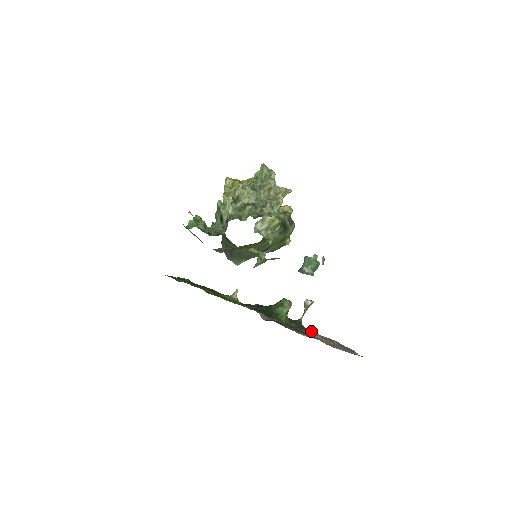
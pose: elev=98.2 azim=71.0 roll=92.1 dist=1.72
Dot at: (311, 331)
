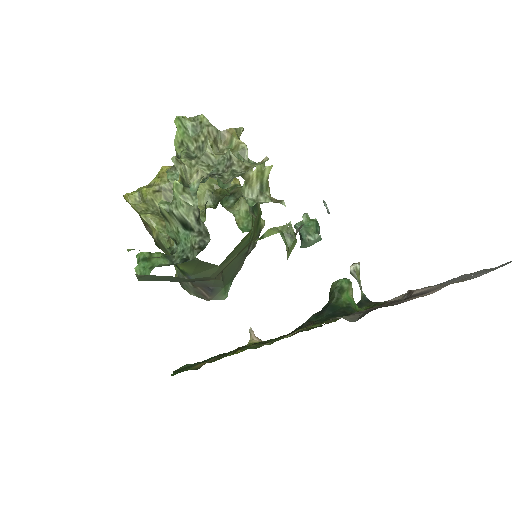
Dot at: occluded
